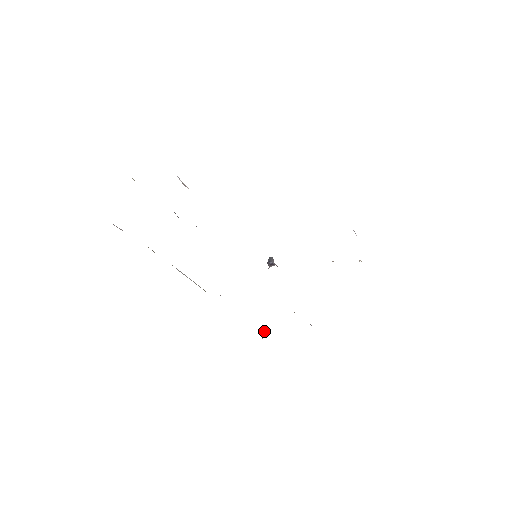
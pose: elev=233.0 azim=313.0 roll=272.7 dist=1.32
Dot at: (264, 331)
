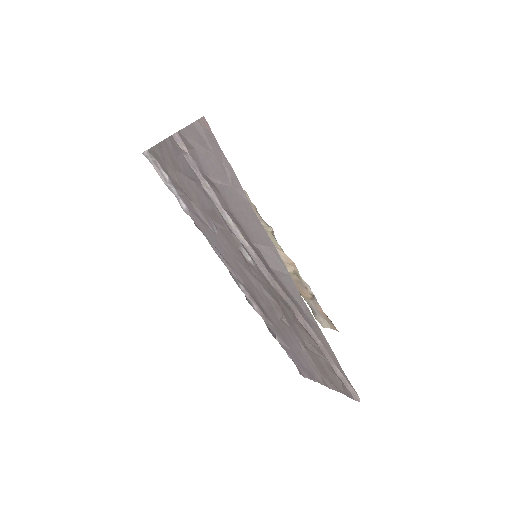
Dot at: (287, 309)
